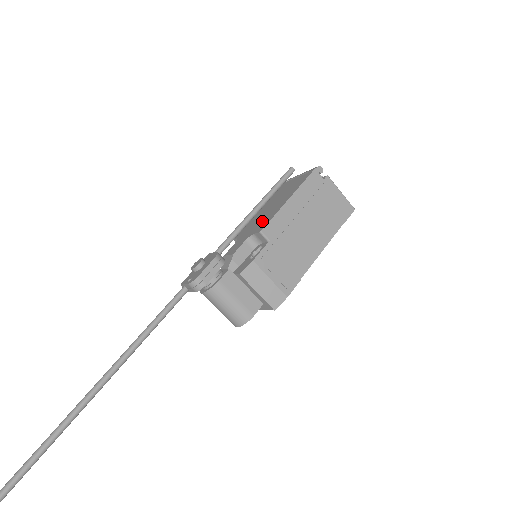
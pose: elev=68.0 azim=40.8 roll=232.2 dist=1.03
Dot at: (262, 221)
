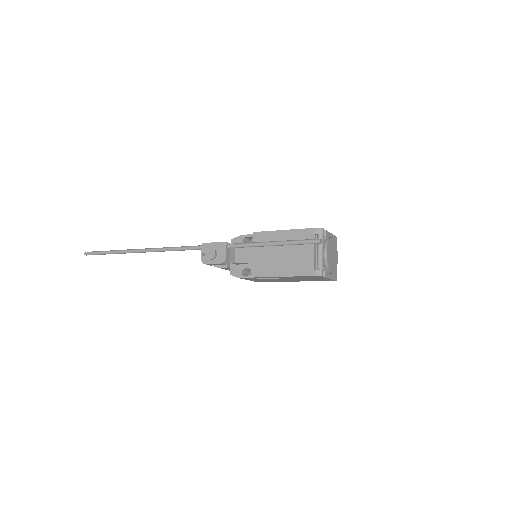
Dot at: (263, 264)
